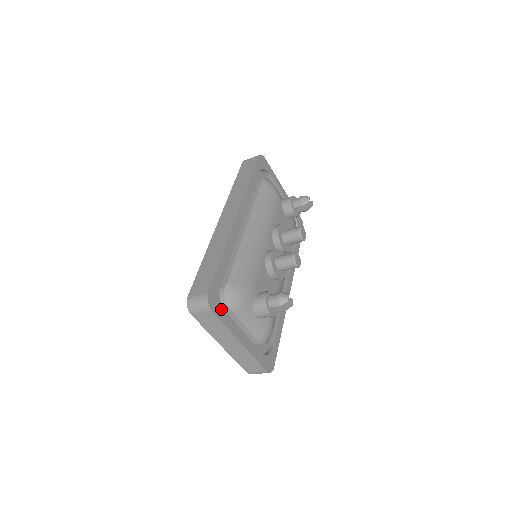
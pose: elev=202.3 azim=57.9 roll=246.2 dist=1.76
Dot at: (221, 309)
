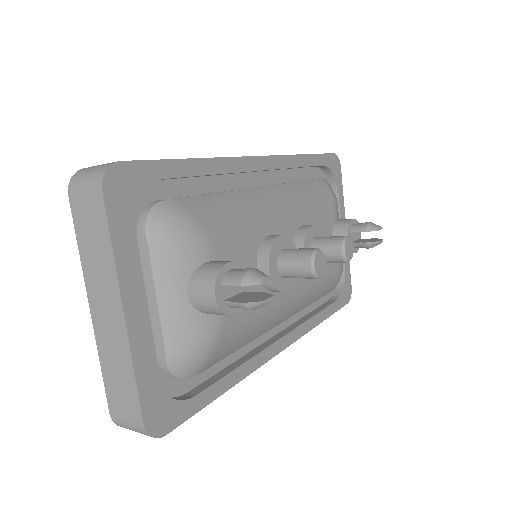
Dot at: (126, 214)
